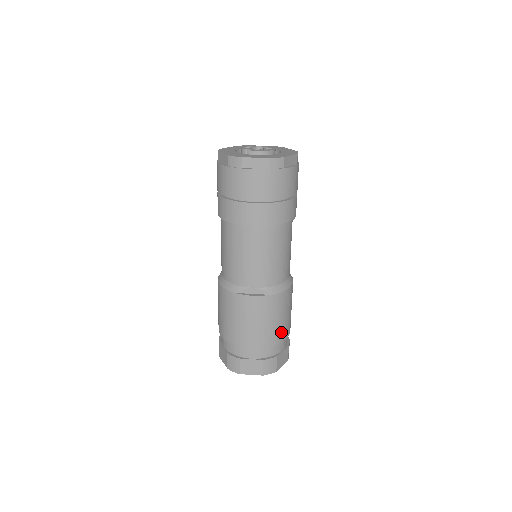
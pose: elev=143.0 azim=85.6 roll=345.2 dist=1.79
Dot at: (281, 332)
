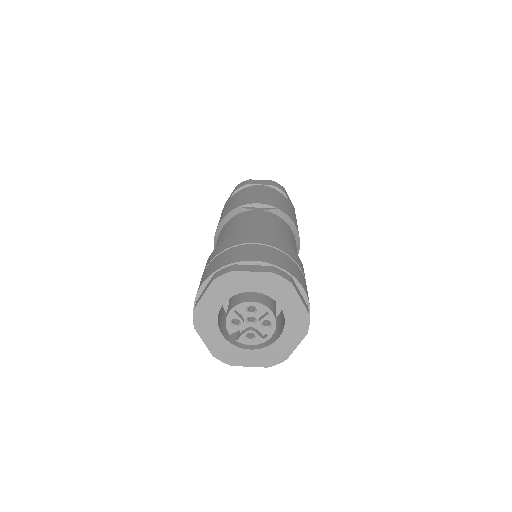
Dot at: occluded
